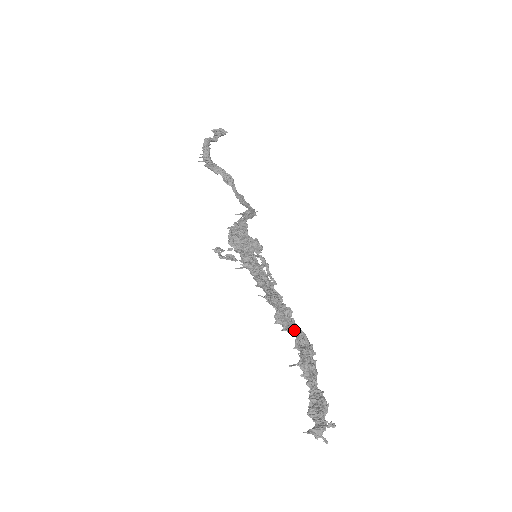
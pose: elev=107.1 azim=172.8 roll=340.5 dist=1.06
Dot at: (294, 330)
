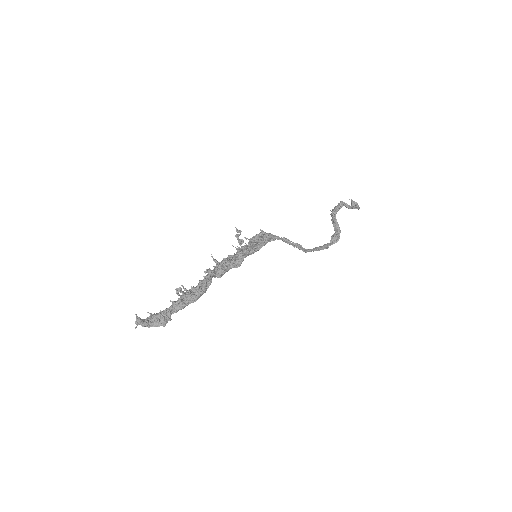
Dot at: (199, 282)
